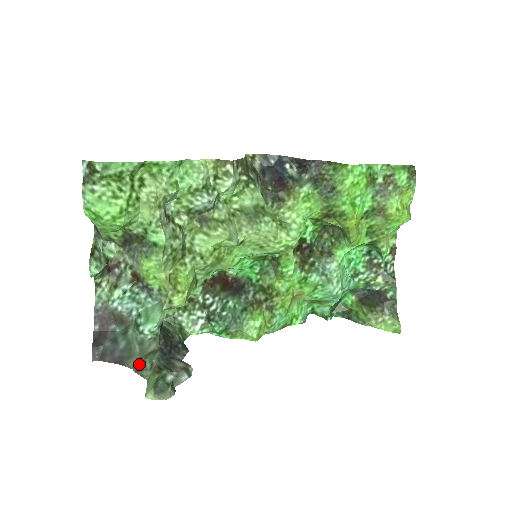
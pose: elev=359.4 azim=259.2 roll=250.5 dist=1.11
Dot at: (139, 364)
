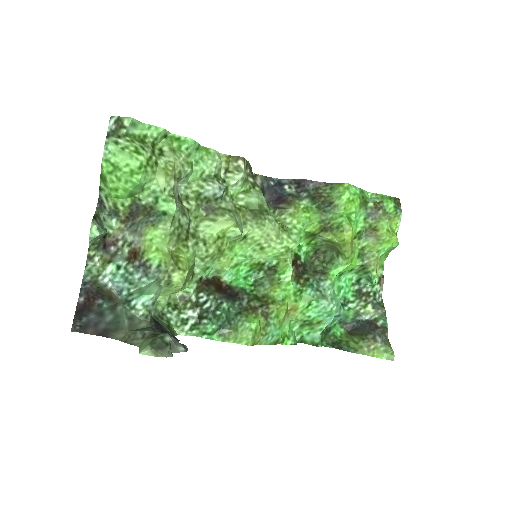
Dot at: (128, 335)
